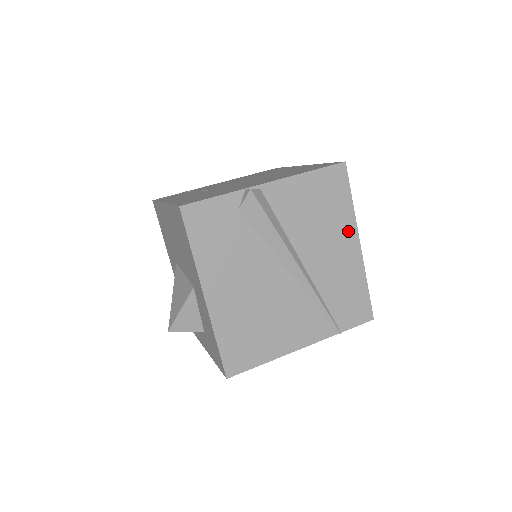
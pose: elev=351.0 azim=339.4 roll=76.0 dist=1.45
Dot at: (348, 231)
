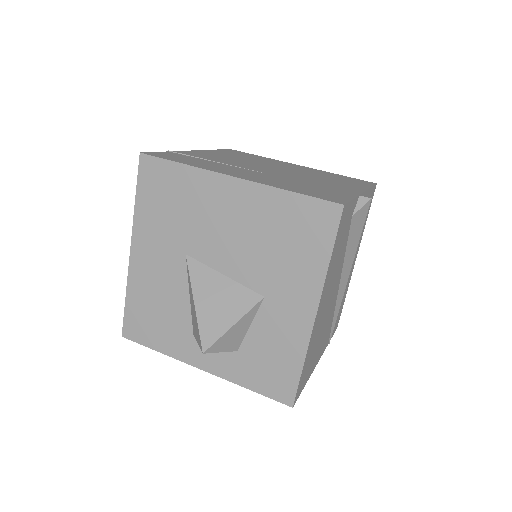
Dot at: (358, 247)
